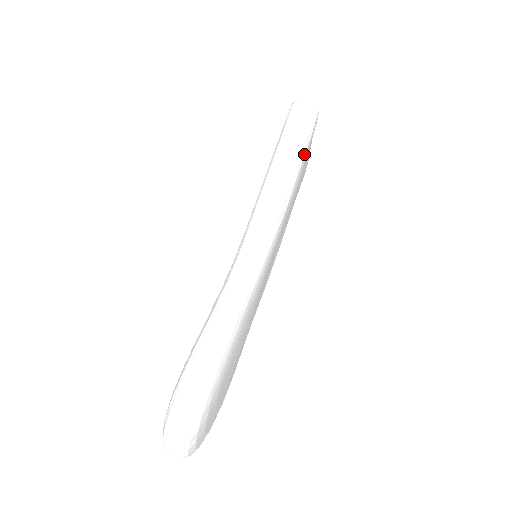
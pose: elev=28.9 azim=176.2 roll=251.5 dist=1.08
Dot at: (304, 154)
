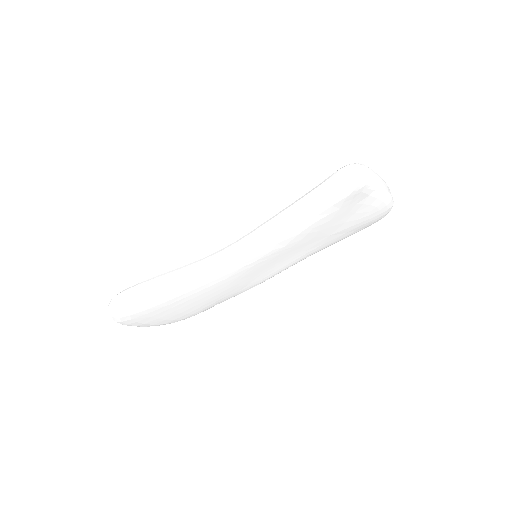
Dot at: (321, 212)
